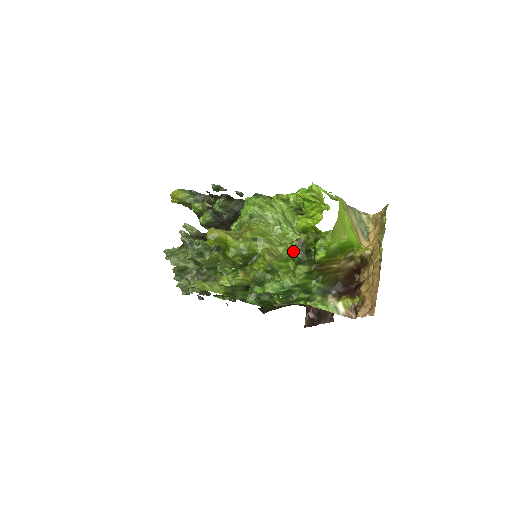
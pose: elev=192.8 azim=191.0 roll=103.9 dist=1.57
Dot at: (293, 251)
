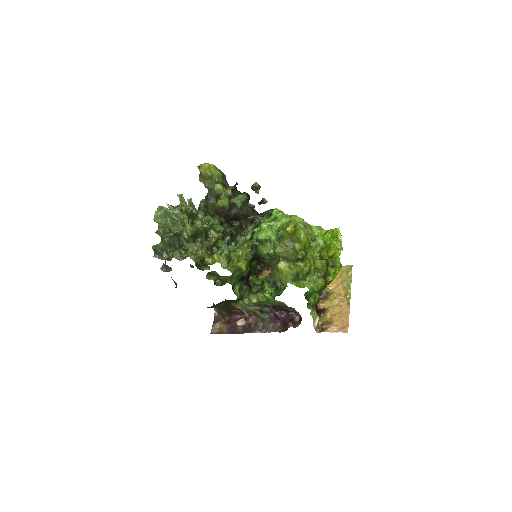
Dot at: (323, 266)
